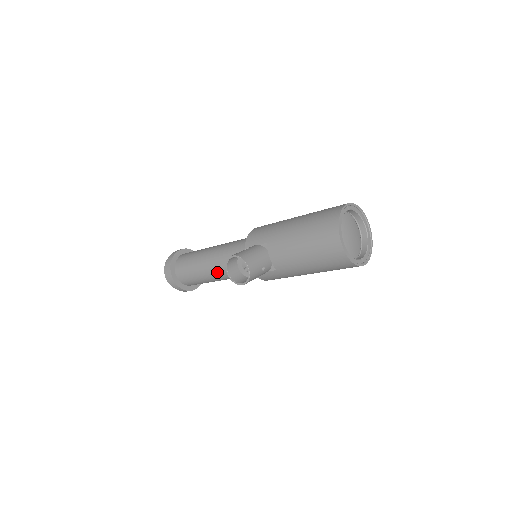
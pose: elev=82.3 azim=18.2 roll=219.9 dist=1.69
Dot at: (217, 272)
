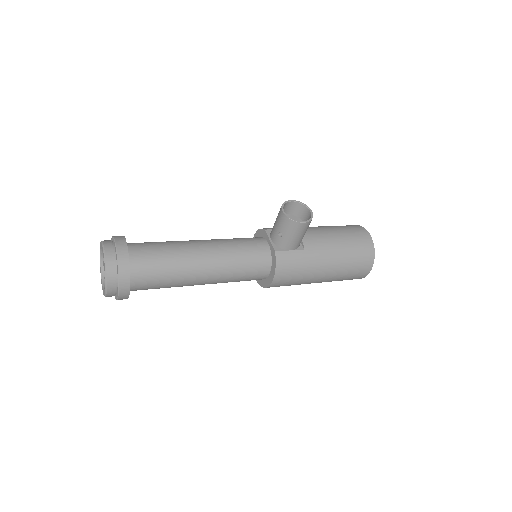
Dot at: (211, 253)
